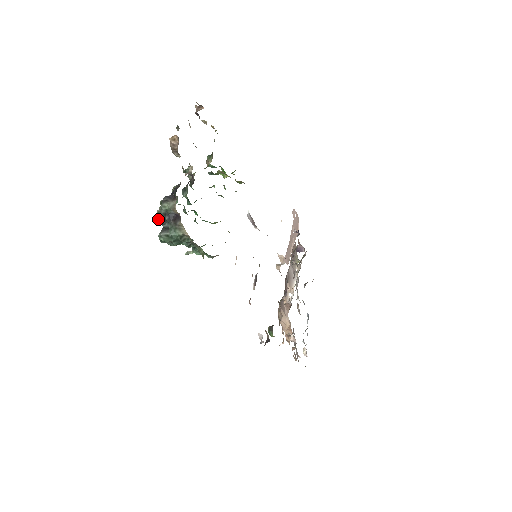
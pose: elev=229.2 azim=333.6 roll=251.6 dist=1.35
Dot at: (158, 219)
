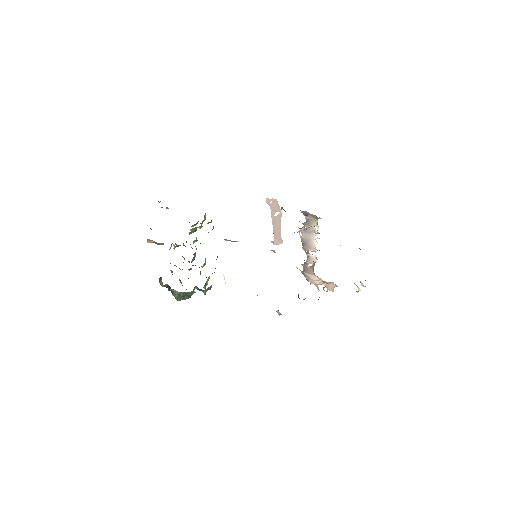
Dot at: occluded
